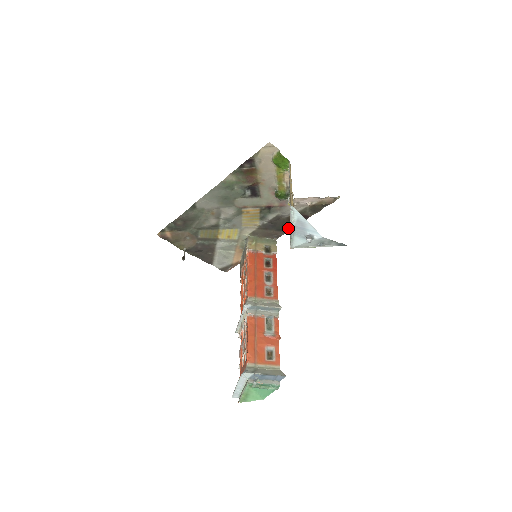
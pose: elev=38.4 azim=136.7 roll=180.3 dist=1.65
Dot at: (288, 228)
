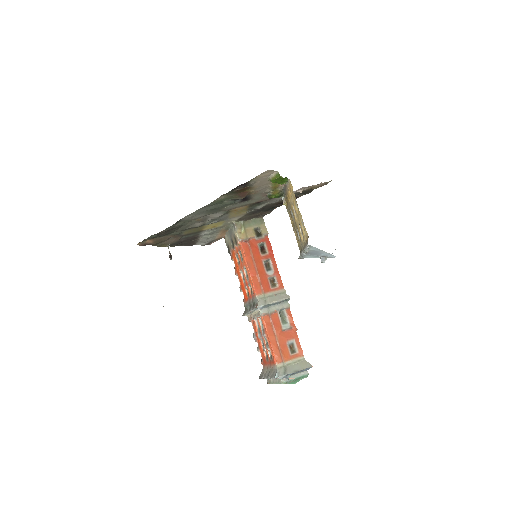
Dot at: (275, 207)
